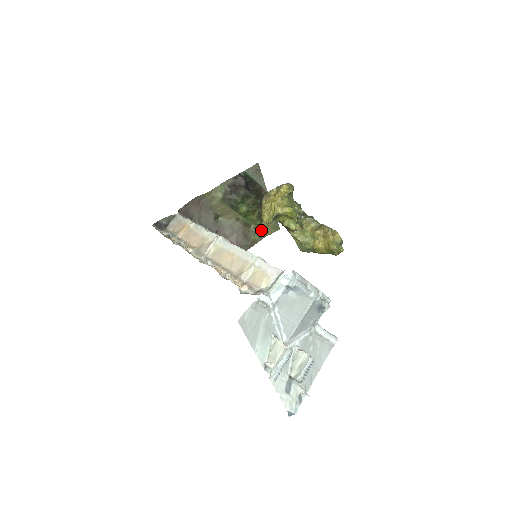
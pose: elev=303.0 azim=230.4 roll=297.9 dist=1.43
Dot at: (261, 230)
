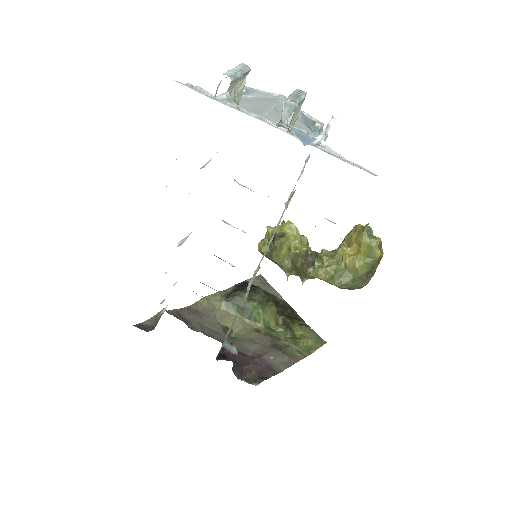
Dot at: (298, 344)
